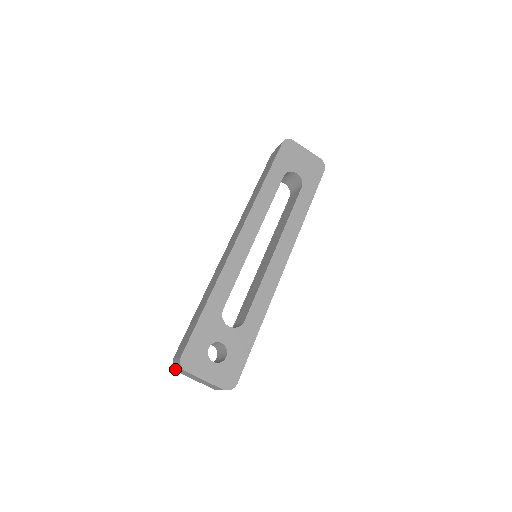
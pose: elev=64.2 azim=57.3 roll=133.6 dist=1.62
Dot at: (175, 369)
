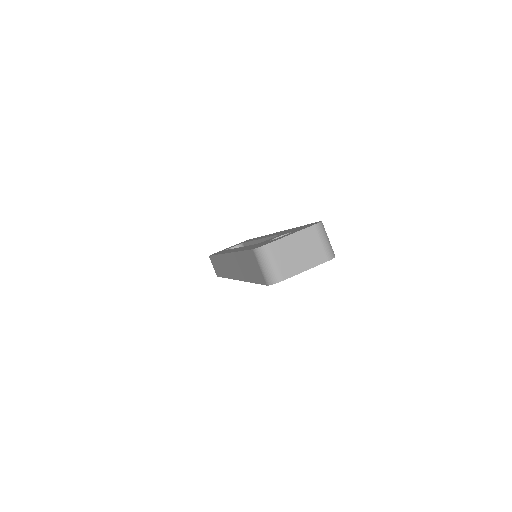
Dot at: (277, 282)
